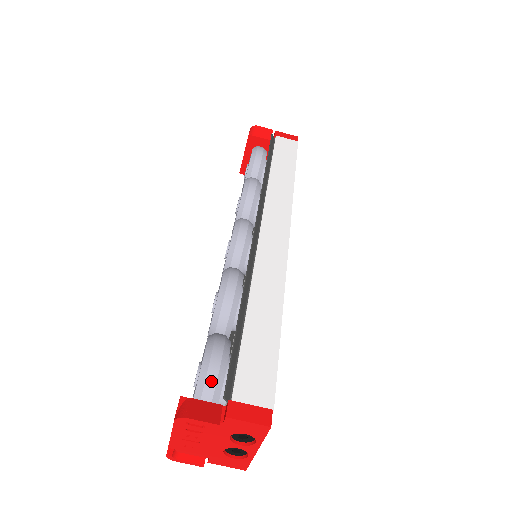
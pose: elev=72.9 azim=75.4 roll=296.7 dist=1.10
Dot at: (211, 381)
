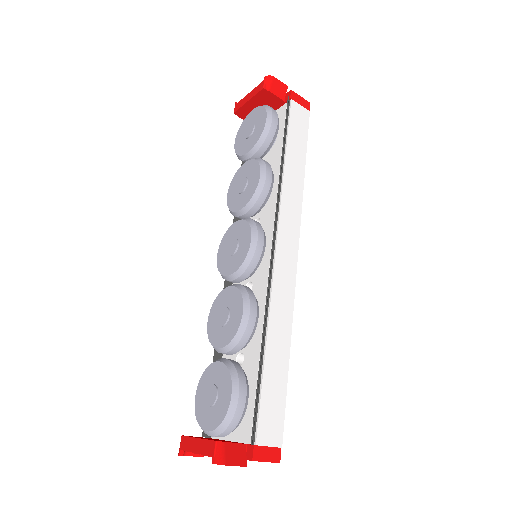
Dot at: (236, 421)
